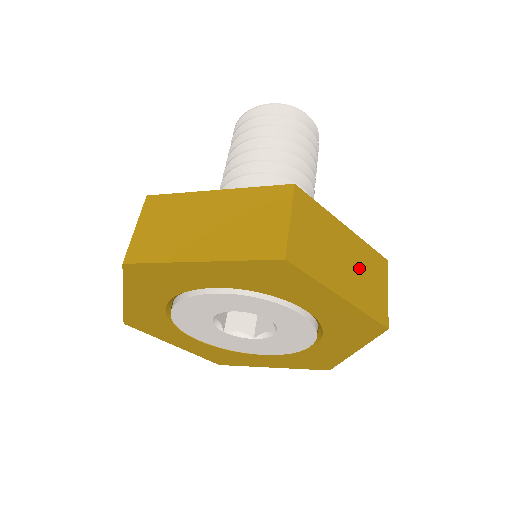
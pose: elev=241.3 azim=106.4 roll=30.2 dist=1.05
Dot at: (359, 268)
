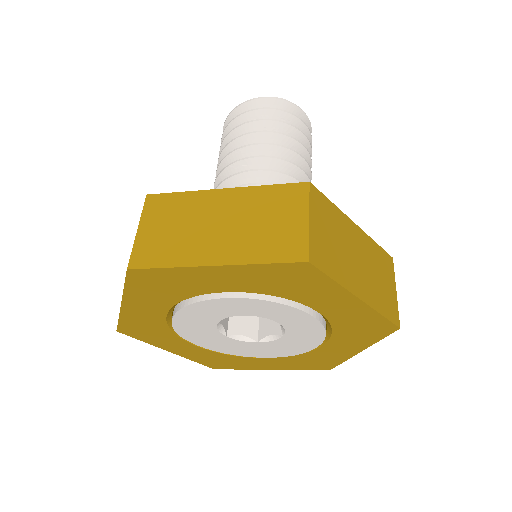
Dot at: (371, 267)
